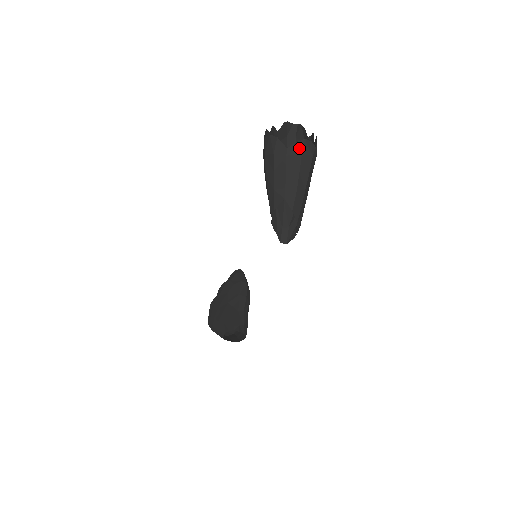
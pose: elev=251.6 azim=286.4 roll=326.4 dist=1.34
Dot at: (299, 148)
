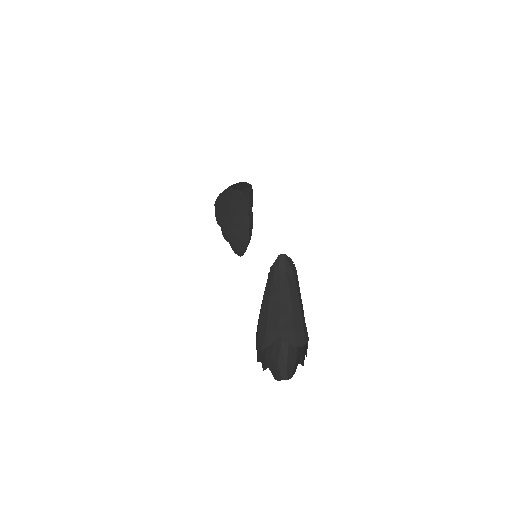
Dot at: occluded
